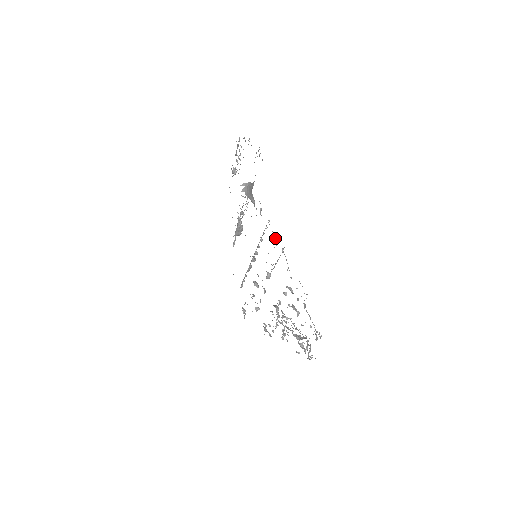
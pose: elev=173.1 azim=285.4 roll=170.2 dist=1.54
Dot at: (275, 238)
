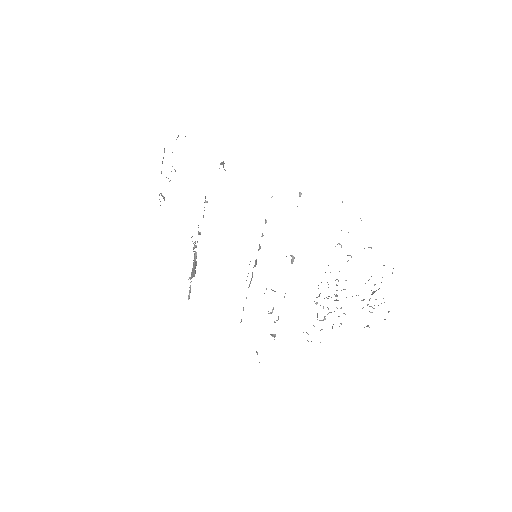
Dot at: occluded
